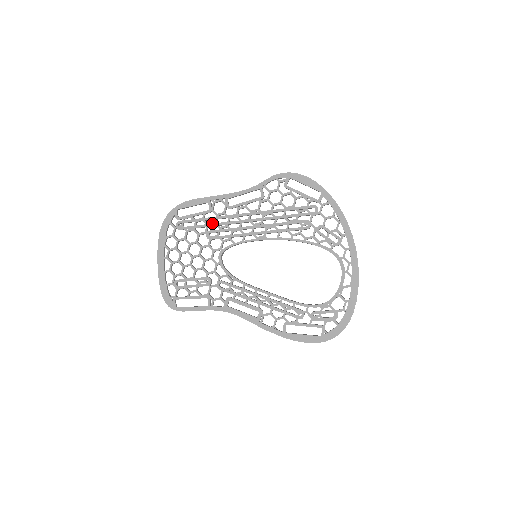
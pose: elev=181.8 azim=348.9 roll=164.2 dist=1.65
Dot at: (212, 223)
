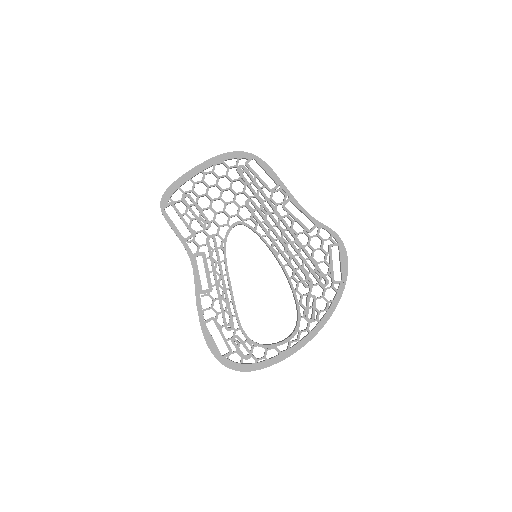
Dot at: (261, 199)
